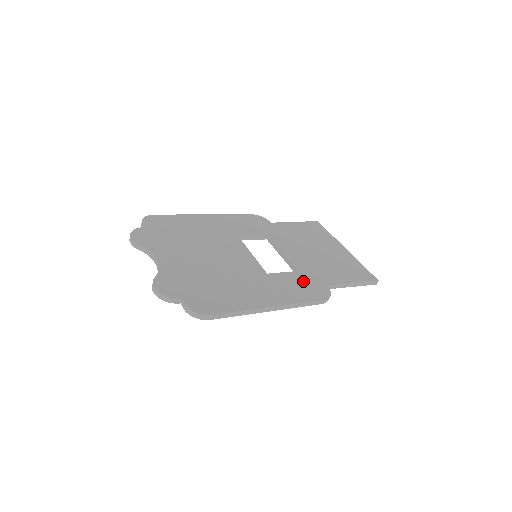
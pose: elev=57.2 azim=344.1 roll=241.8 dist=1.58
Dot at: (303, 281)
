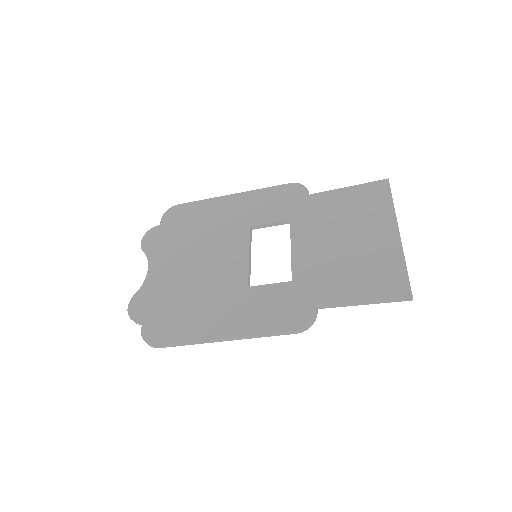
Dot at: (286, 299)
